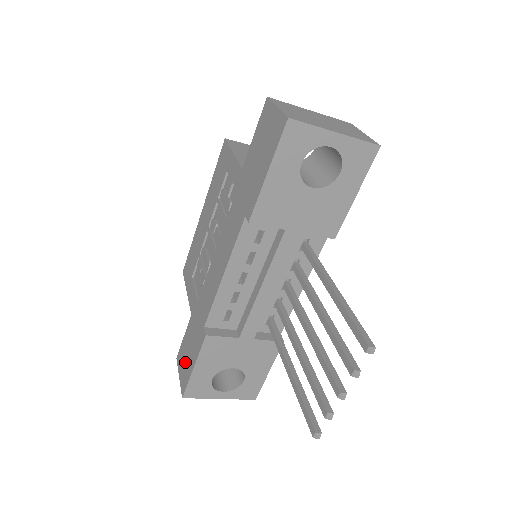
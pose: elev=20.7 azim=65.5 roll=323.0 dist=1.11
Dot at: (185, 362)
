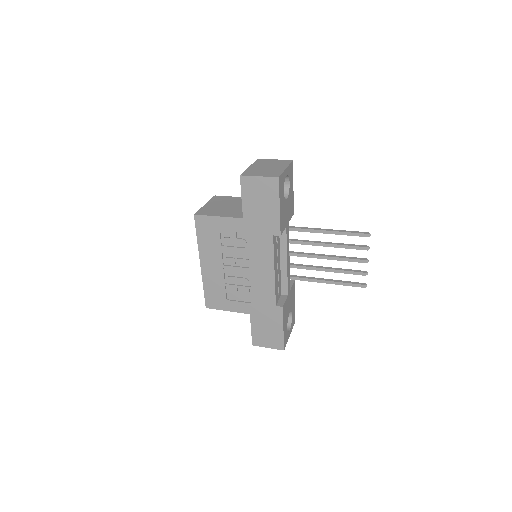
Dot at: (269, 336)
